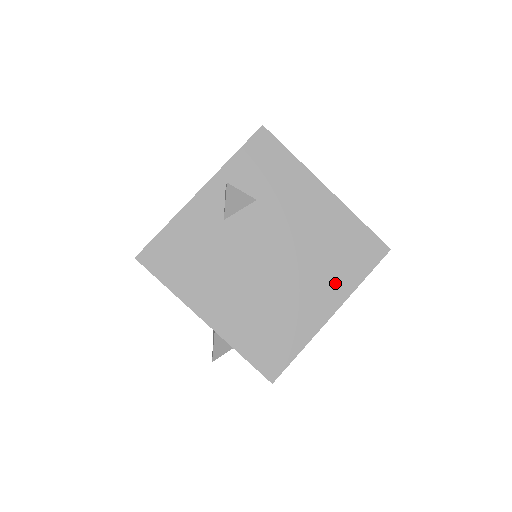
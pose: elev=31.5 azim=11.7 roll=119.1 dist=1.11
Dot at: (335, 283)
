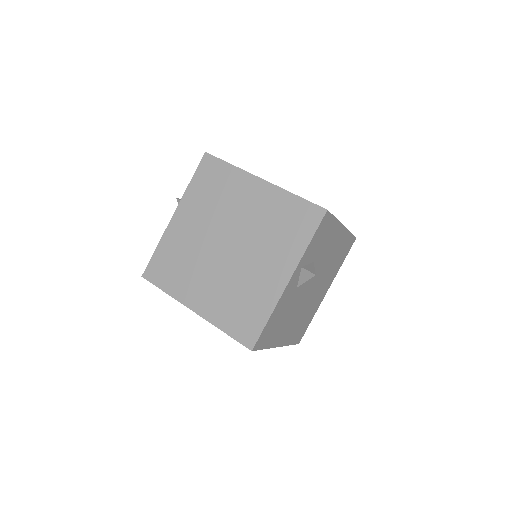
Dot at: (332, 275)
